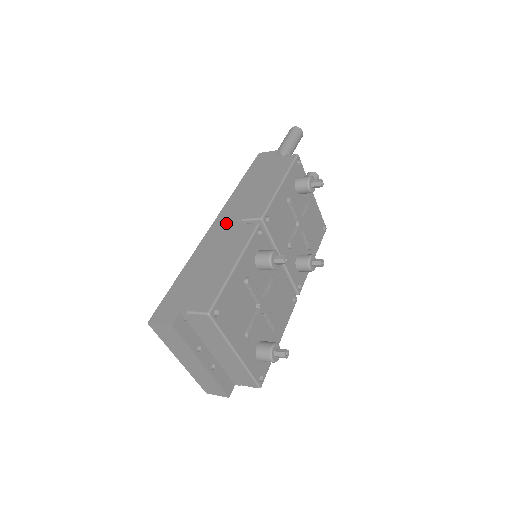
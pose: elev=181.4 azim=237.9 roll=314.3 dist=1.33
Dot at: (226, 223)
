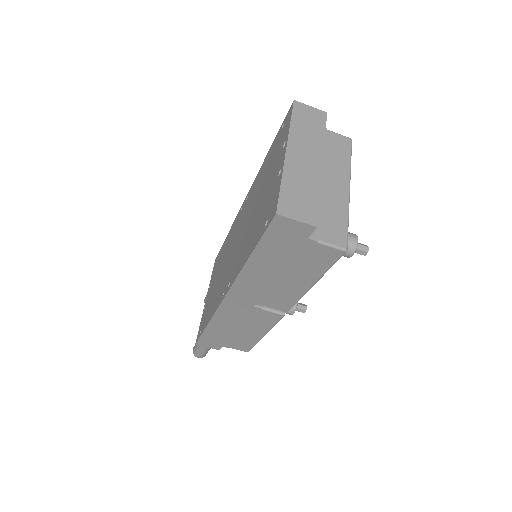
Dot at: occluded
